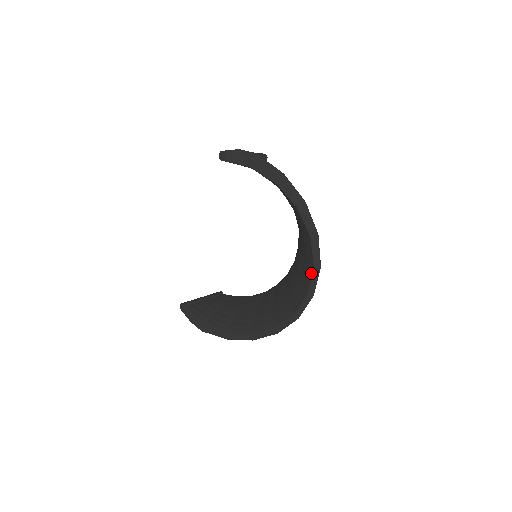
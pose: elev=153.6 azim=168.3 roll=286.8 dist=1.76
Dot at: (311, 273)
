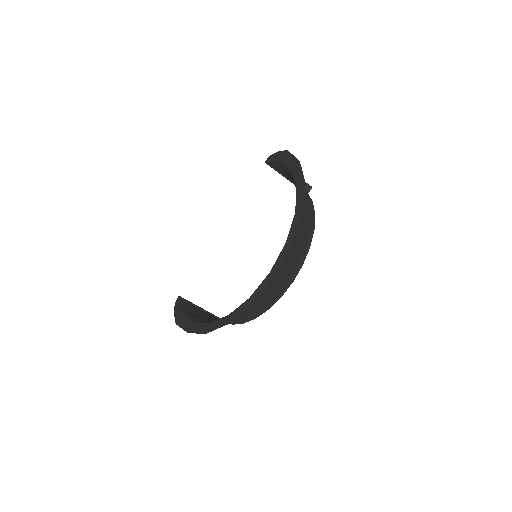
Dot at: (282, 250)
